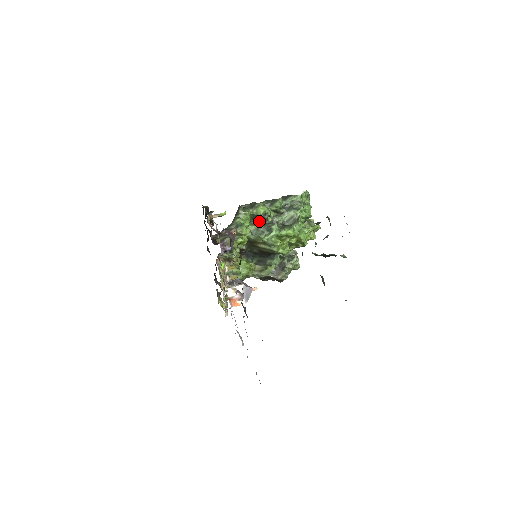
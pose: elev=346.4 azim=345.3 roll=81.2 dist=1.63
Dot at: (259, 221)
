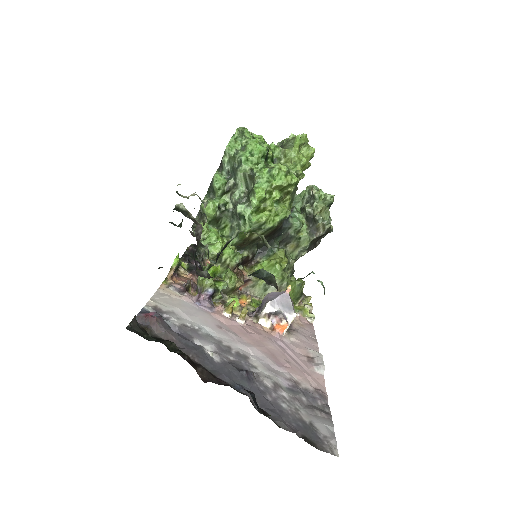
Dot at: (223, 220)
